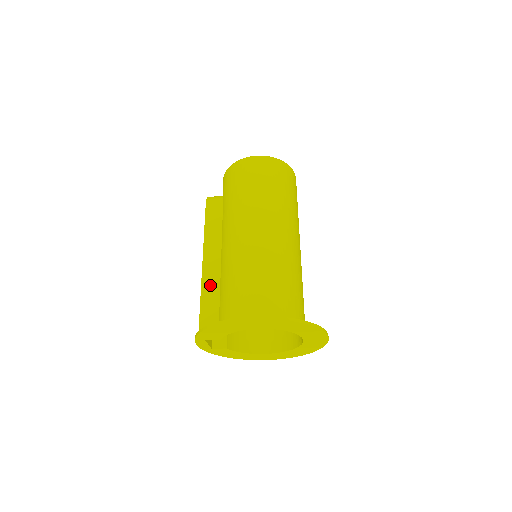
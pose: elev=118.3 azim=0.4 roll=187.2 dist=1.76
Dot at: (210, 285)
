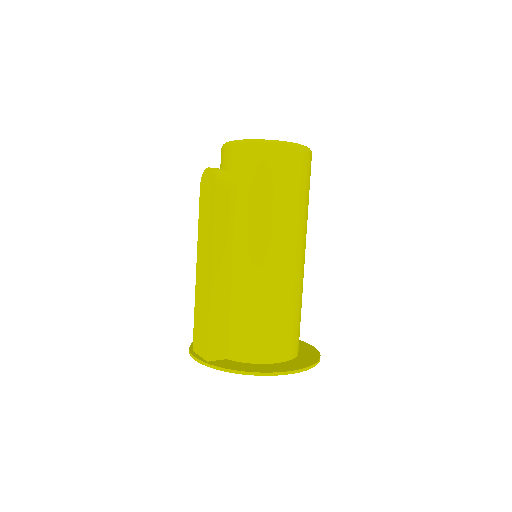
Dot at: (220, 302)
